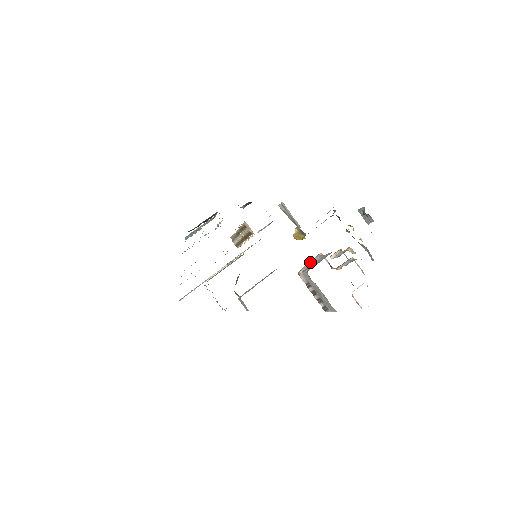
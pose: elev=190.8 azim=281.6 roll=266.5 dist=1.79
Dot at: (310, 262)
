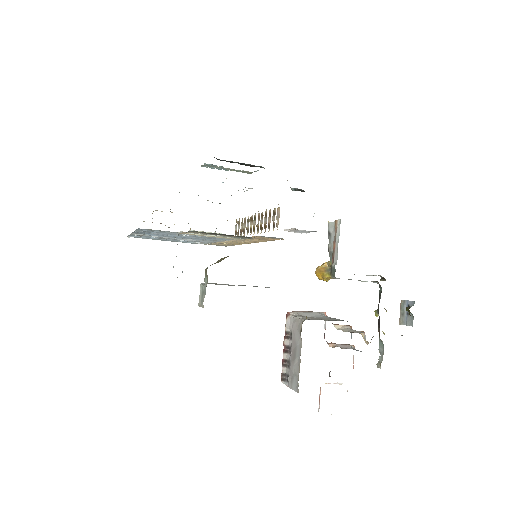
Dot at: (308, 312)
